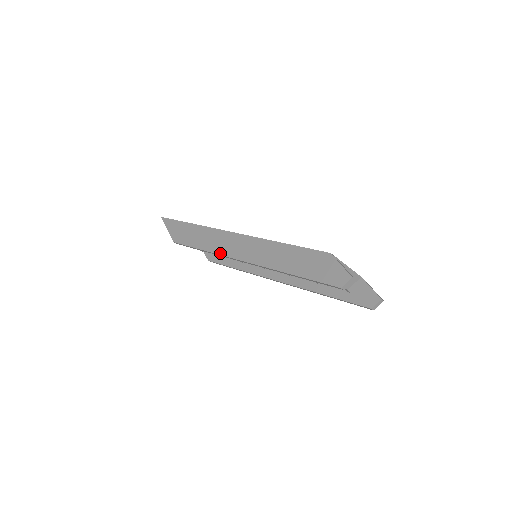
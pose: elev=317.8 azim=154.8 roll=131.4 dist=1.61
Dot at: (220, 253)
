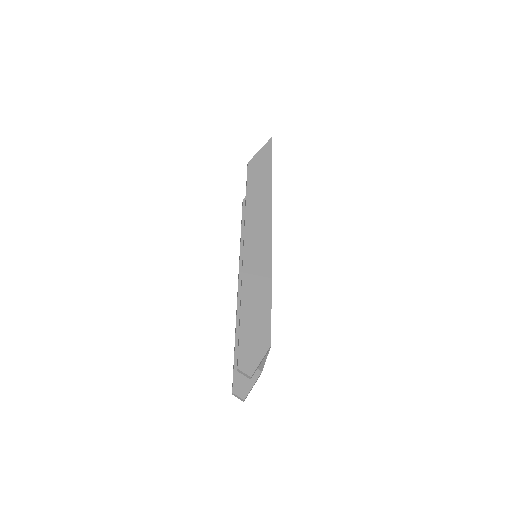
Dot at: (247, 221)
